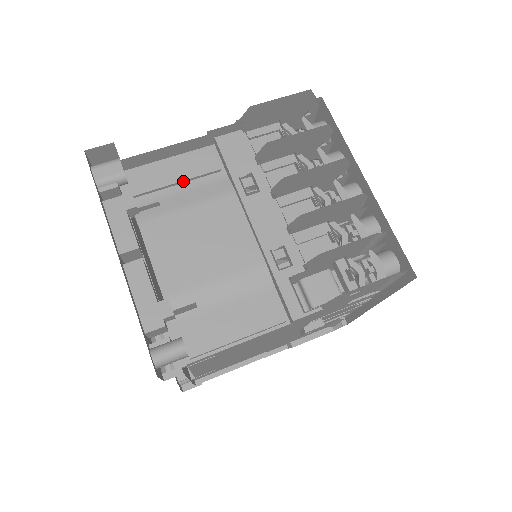
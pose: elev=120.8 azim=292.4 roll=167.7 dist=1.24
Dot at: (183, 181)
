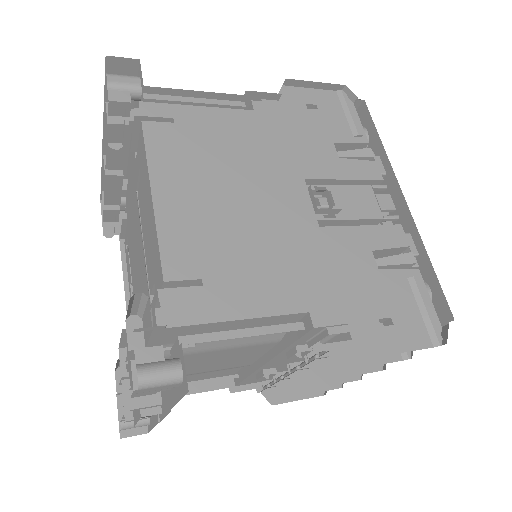
Dot at: occluded
